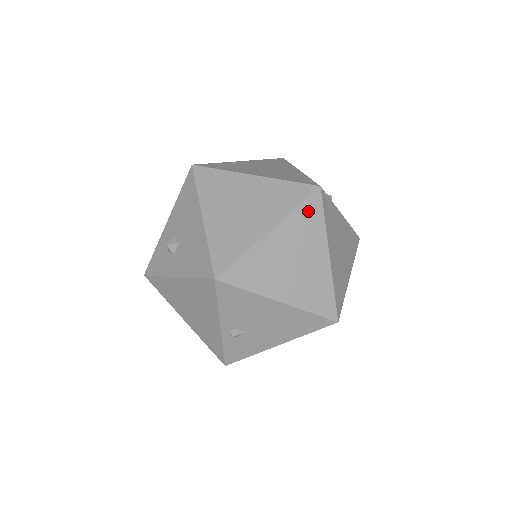
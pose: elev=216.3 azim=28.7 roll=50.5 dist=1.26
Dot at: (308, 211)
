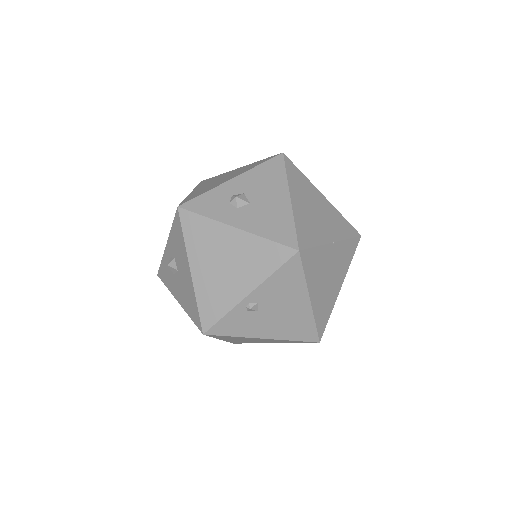
Dot at: (350, 247)
